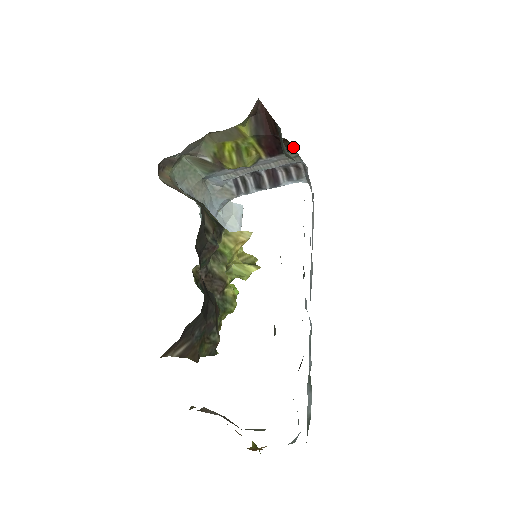
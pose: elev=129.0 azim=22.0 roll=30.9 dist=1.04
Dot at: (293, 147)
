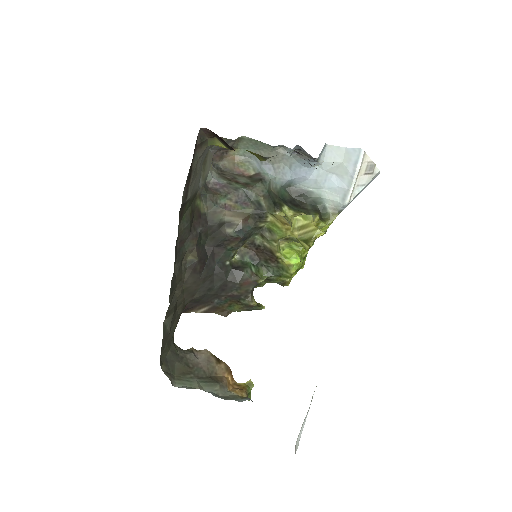
Dot at: occluded
